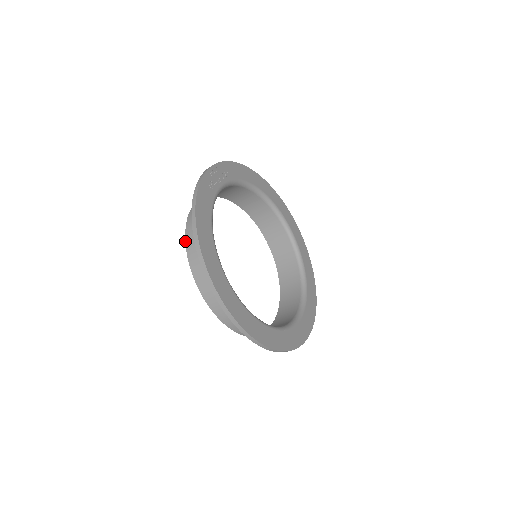
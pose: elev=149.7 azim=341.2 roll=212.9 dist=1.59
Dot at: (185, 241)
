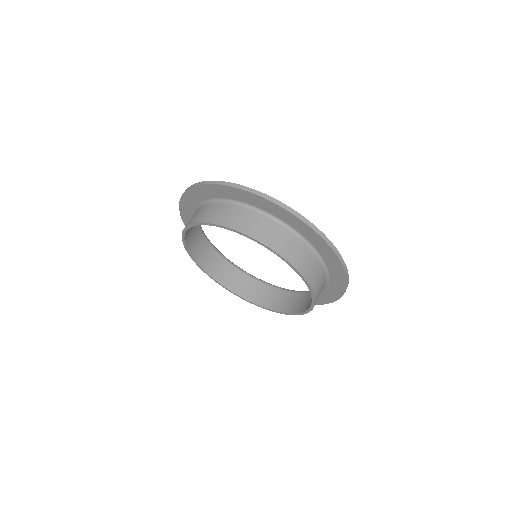
Dot at: (238, 231)
